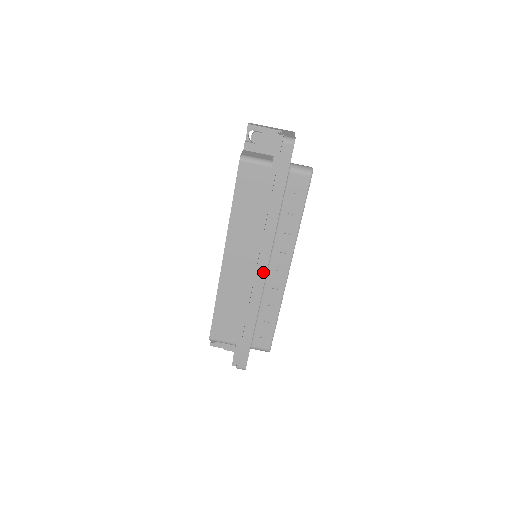
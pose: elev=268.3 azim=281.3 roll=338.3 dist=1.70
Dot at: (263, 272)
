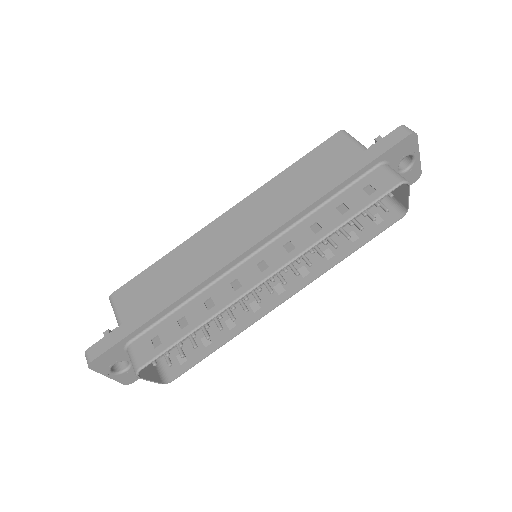
Dot at: (242, 249)
